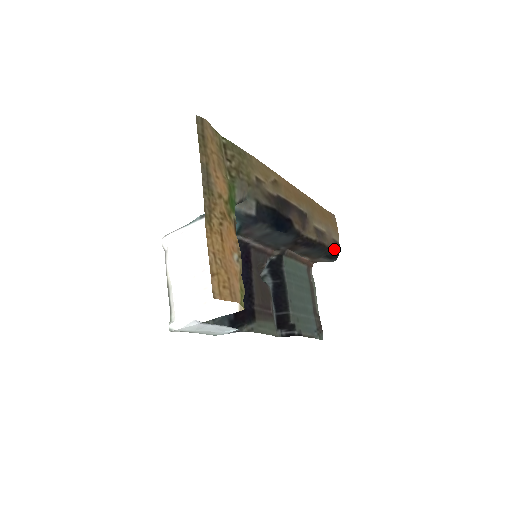
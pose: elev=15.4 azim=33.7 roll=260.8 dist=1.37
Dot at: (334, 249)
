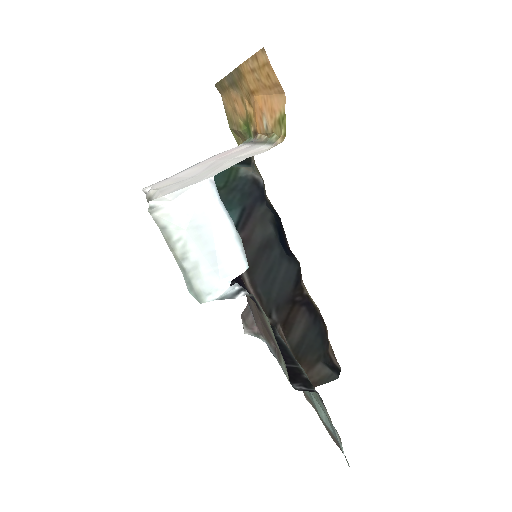
Dot at: (333, 360)
